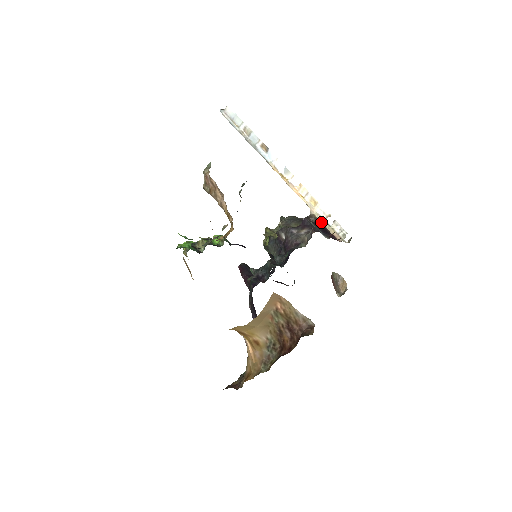
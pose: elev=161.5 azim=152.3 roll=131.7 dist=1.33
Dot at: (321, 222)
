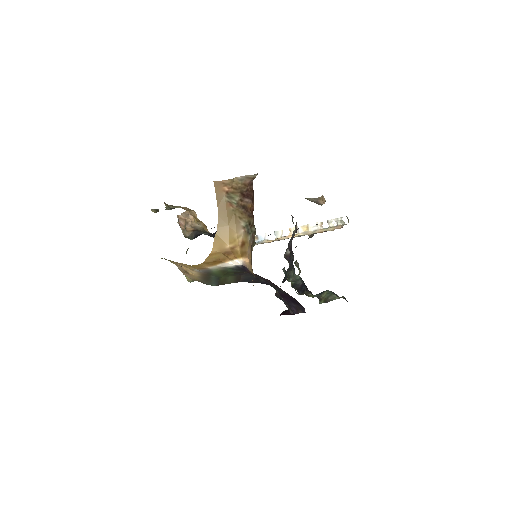
Dot at: occluded
